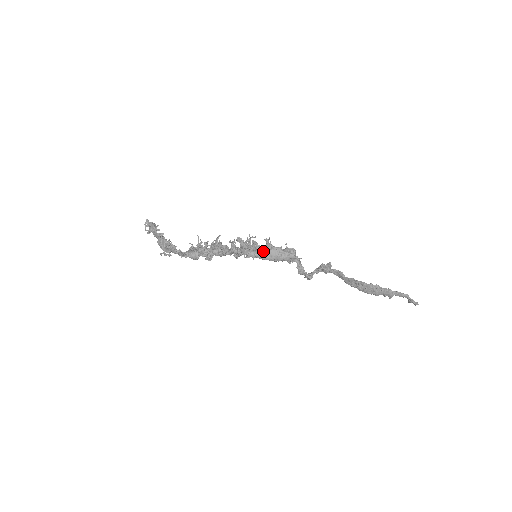
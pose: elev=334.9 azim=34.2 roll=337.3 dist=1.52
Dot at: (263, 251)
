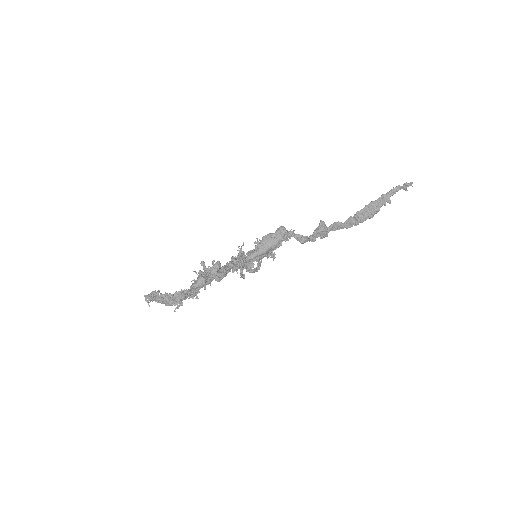
Dot at: (258, 246)
